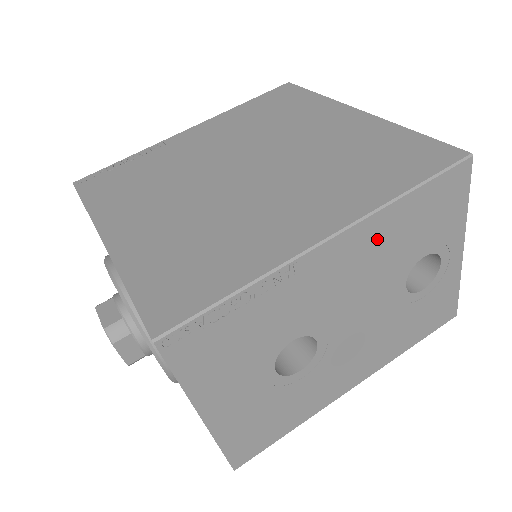
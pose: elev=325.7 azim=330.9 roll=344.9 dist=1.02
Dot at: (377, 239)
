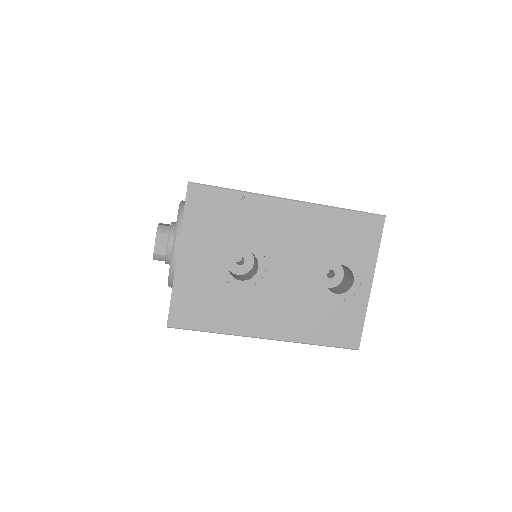
Dot at: (316, 224)
